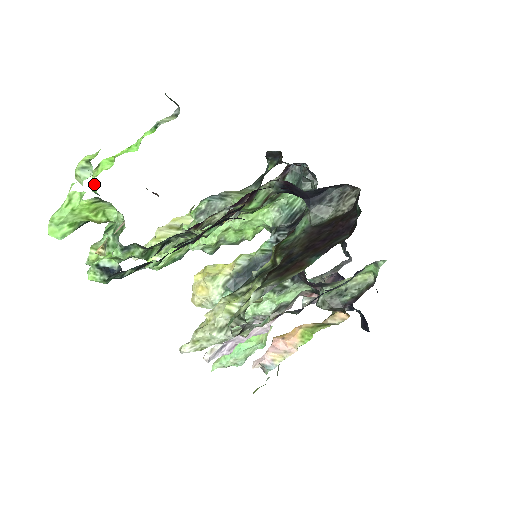
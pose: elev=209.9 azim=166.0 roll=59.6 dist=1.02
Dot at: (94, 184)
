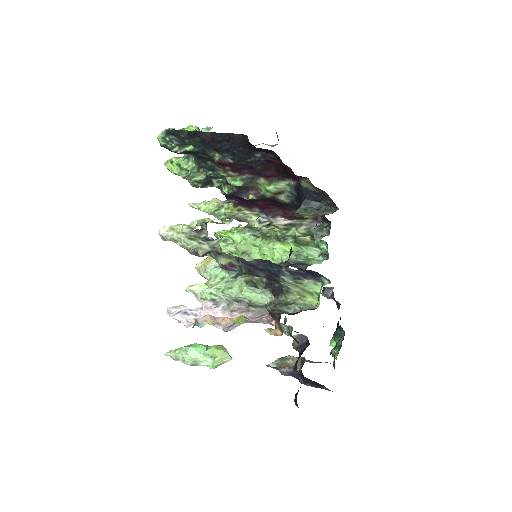
Dot at: occluded
